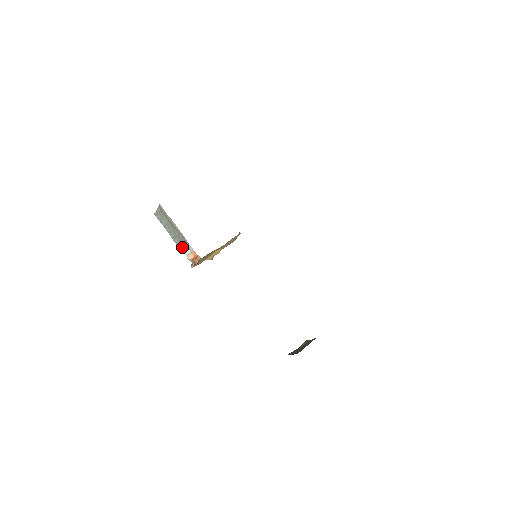
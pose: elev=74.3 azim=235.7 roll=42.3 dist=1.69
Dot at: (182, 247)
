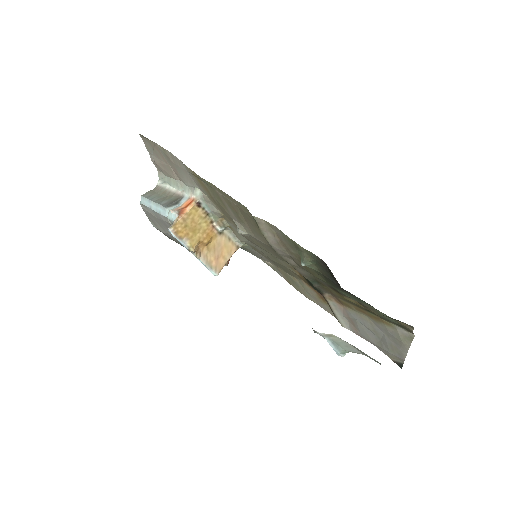
Dot at: (170, 204)
